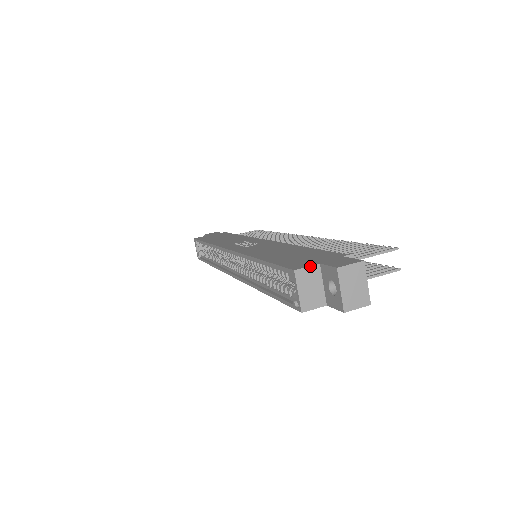
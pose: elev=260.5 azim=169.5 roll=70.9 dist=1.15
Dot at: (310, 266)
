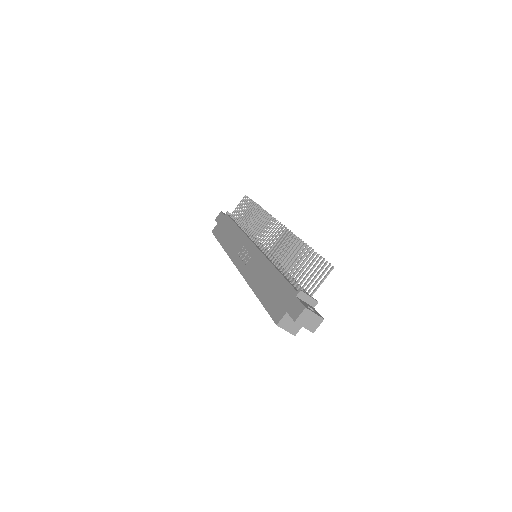
Dot at: (283, 317)
